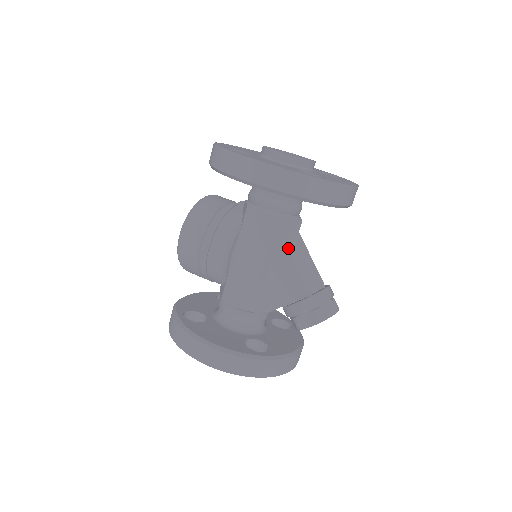
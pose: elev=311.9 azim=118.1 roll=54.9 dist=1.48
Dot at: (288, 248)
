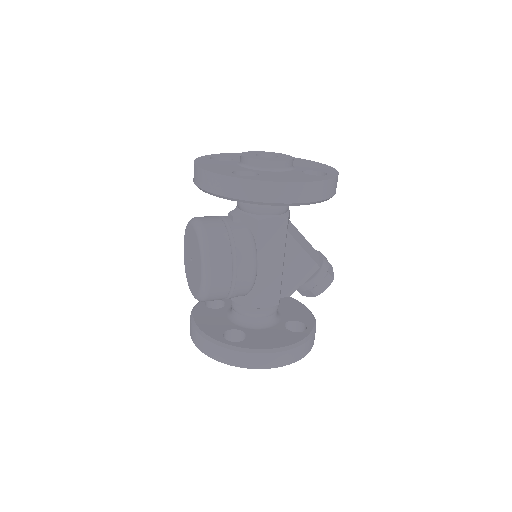
Dot at: (295, 239)
